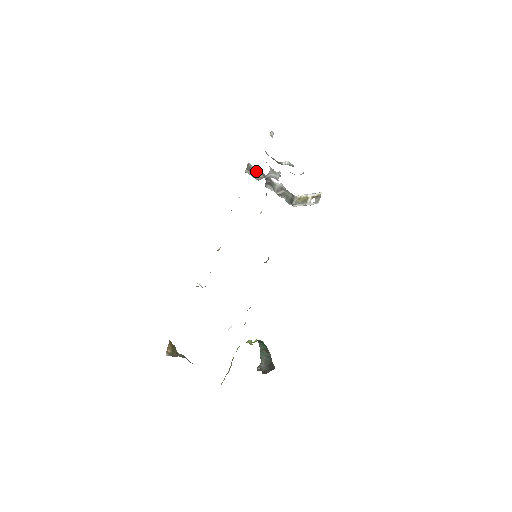
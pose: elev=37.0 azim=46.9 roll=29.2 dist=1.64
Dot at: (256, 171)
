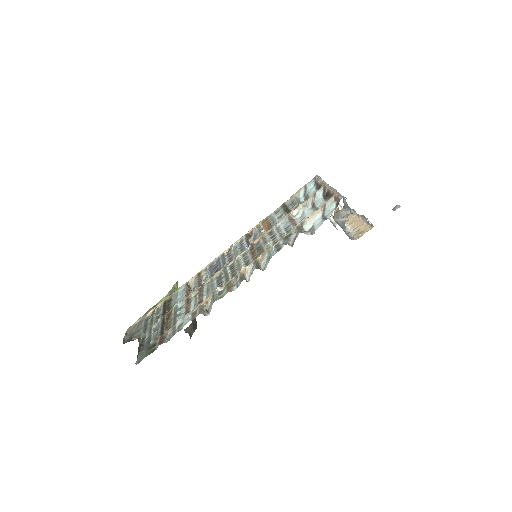
Dot at: occluded
